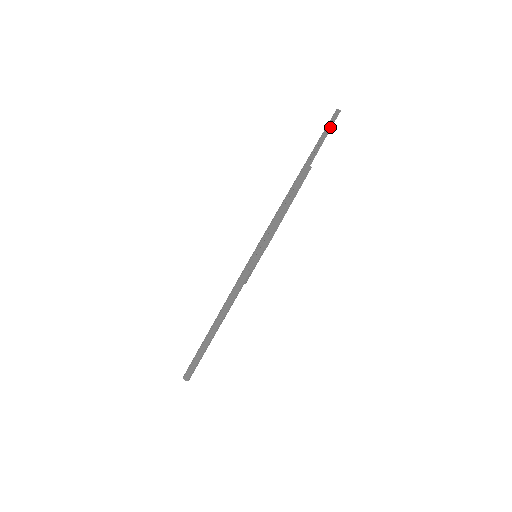
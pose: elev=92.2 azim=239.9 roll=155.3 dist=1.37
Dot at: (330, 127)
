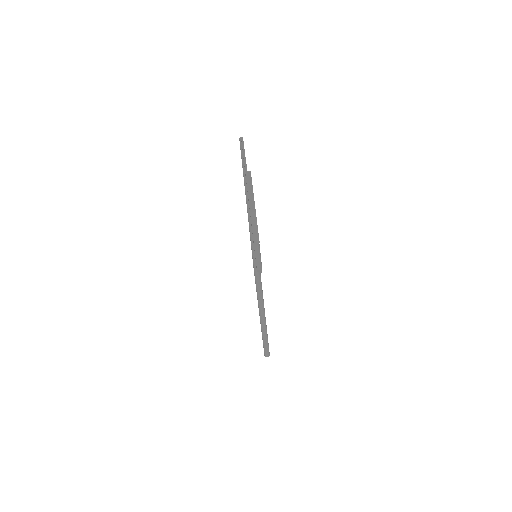
Dot at: (244, 152)
